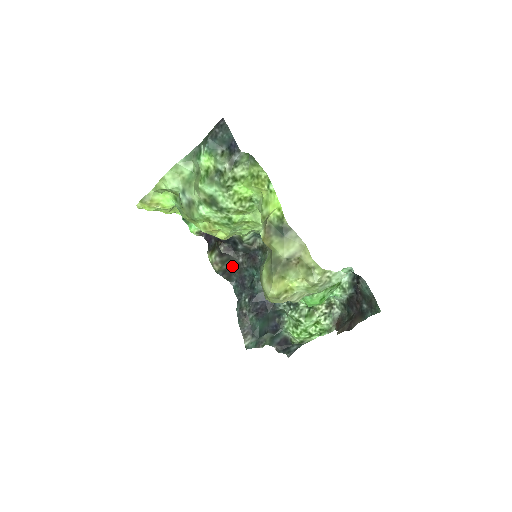
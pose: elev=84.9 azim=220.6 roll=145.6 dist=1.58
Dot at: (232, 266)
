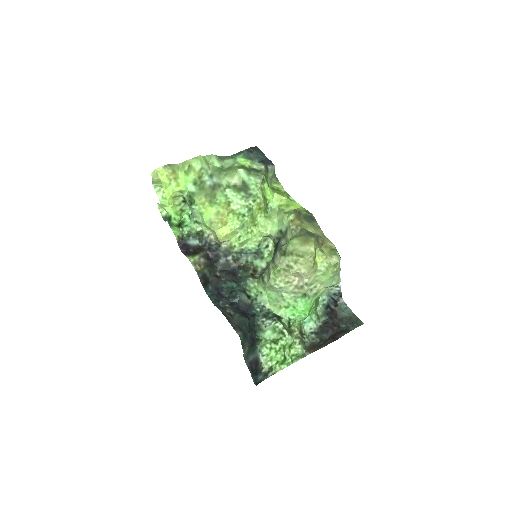
Dot at: (211, 275)
